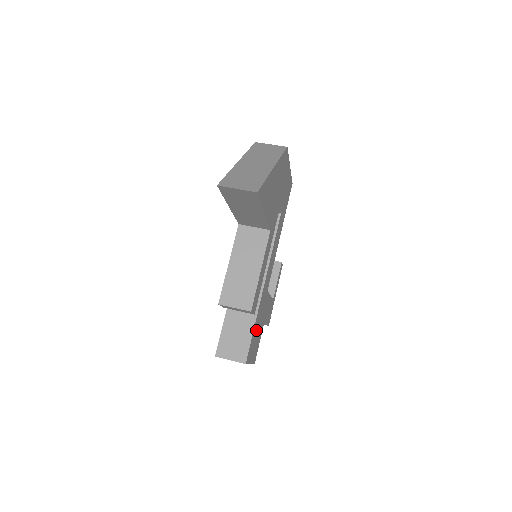
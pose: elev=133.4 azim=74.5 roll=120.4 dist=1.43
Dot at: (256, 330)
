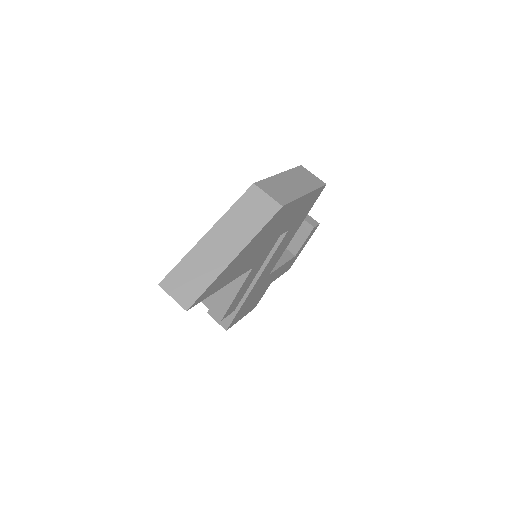
Dot at: (247, 304)
